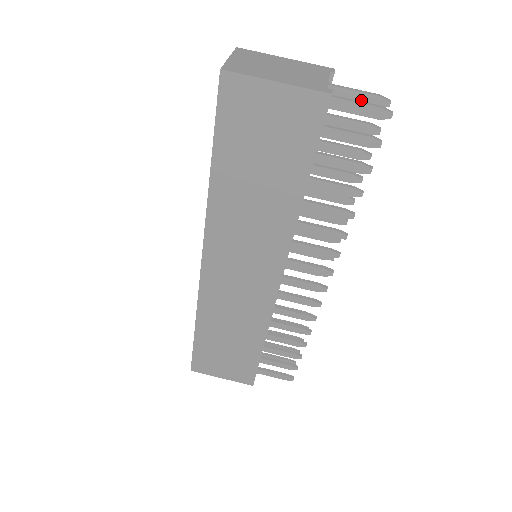
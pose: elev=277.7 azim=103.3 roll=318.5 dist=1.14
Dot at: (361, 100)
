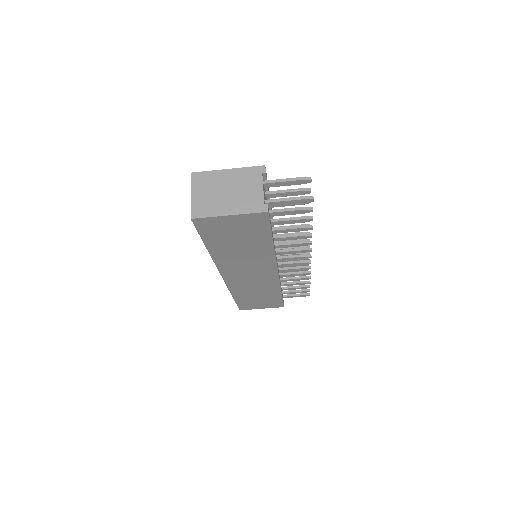
Dot at: (290, 184)
